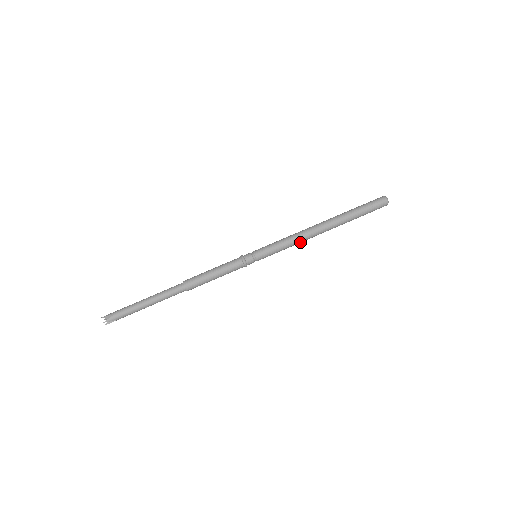
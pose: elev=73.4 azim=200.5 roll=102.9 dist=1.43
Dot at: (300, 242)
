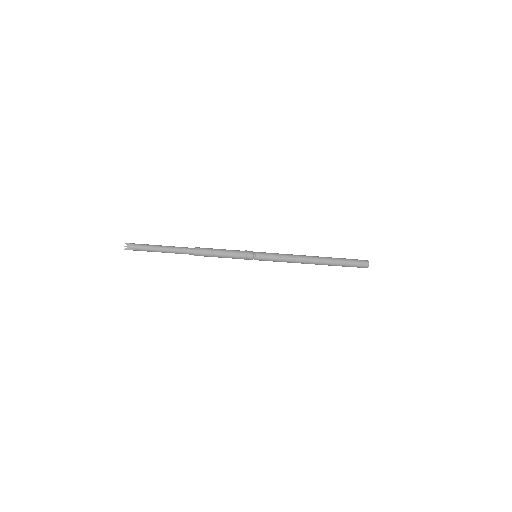
Dot at: (292, 262)
